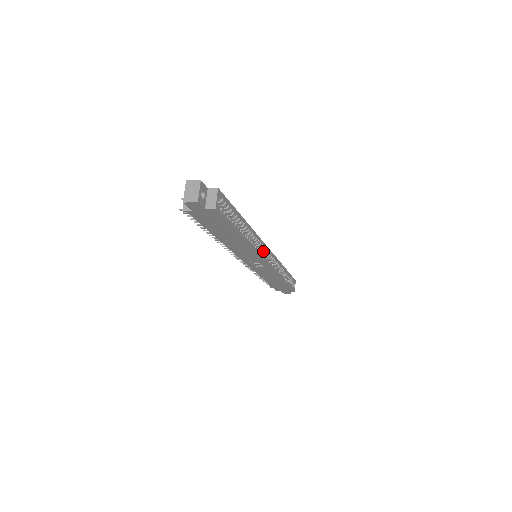
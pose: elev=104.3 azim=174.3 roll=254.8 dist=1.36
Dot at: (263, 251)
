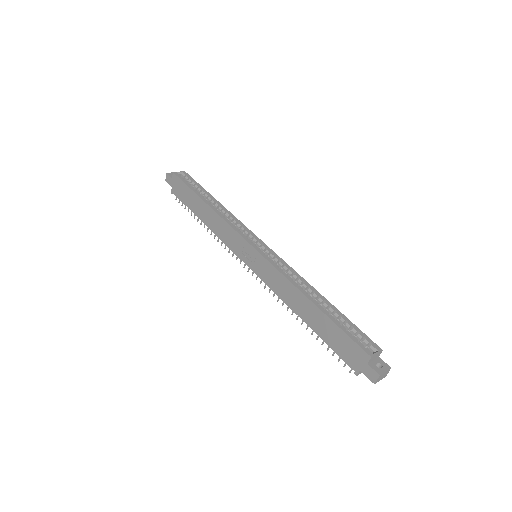
Dot at: (252, 240)
